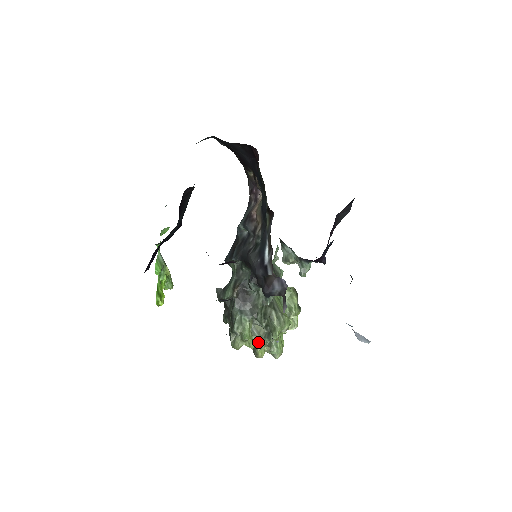
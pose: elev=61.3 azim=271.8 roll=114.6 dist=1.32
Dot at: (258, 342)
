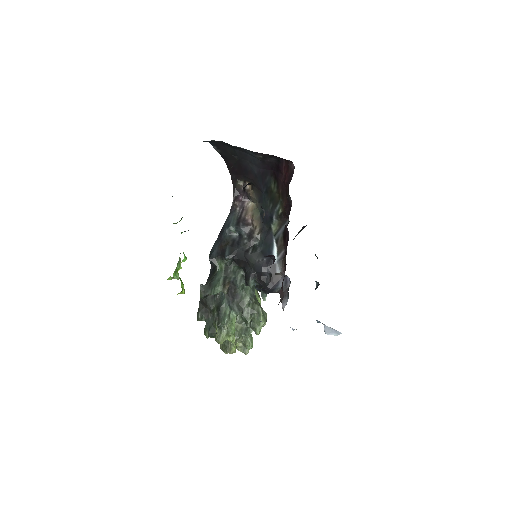
Dot at: (236, 338)
